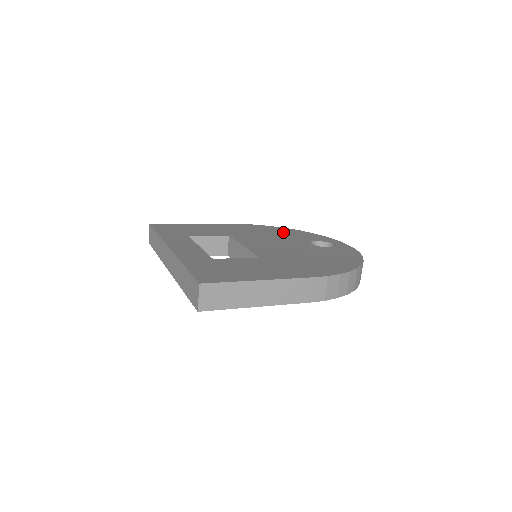
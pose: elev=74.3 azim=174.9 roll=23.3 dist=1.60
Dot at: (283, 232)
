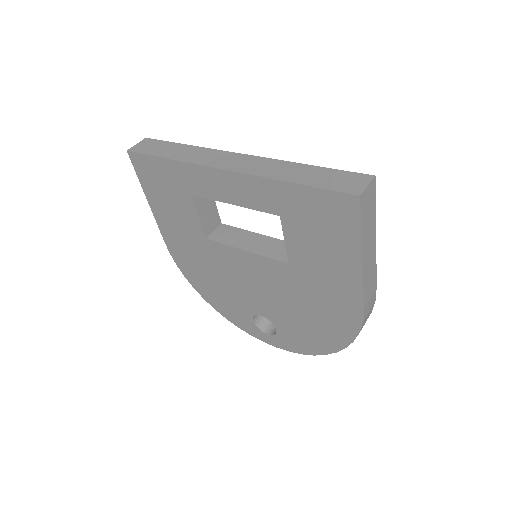
Dot at: occluded
